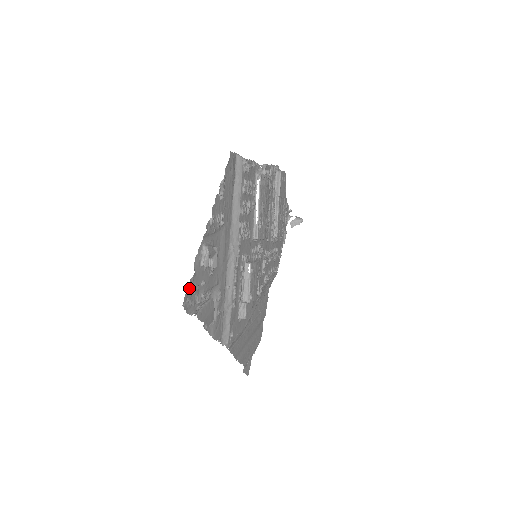
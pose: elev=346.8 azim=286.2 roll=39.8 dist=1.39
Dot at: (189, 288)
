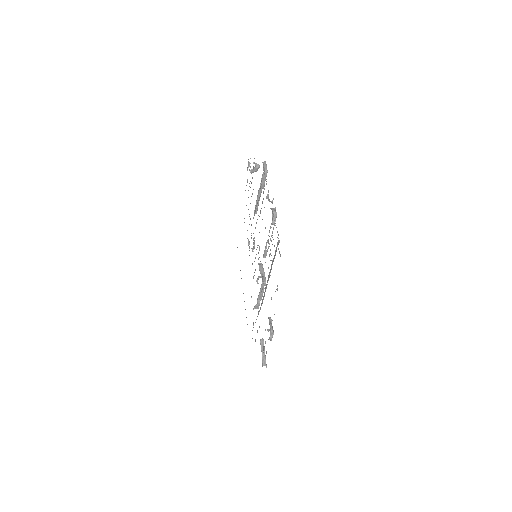
Dot at: occluded
